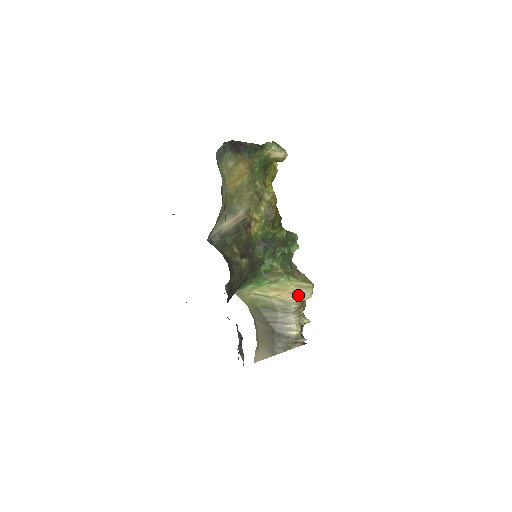
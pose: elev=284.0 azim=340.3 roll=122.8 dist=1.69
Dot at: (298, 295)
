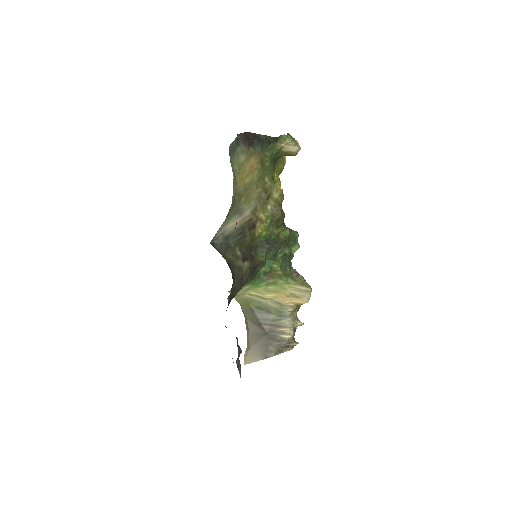
Dot at: (295, 299)
